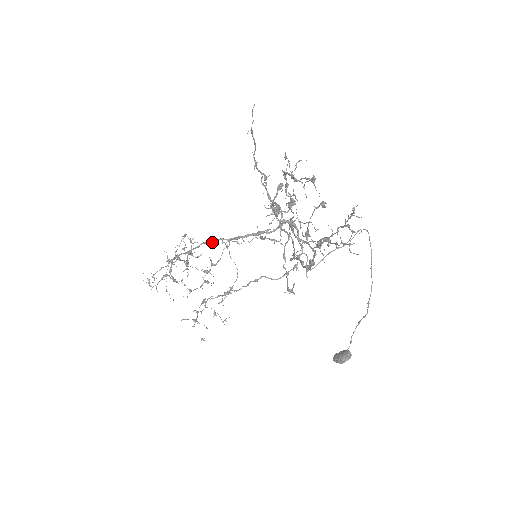
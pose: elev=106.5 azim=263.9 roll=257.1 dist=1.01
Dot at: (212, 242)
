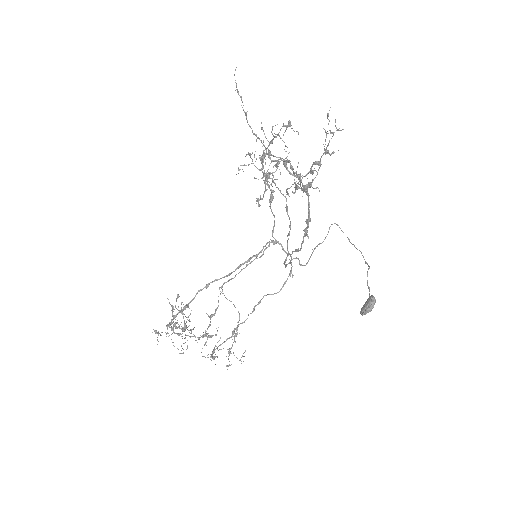
Dot at: (207, 286)
